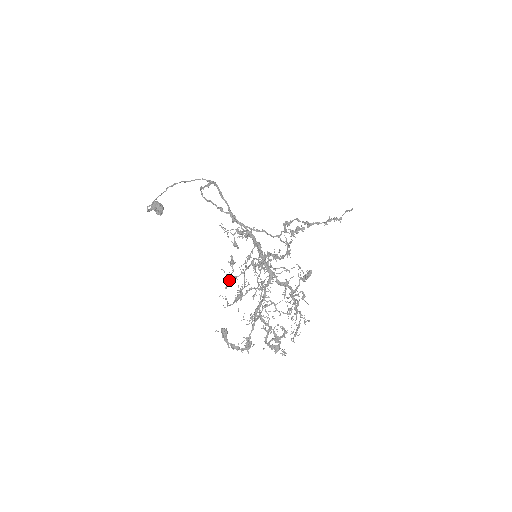
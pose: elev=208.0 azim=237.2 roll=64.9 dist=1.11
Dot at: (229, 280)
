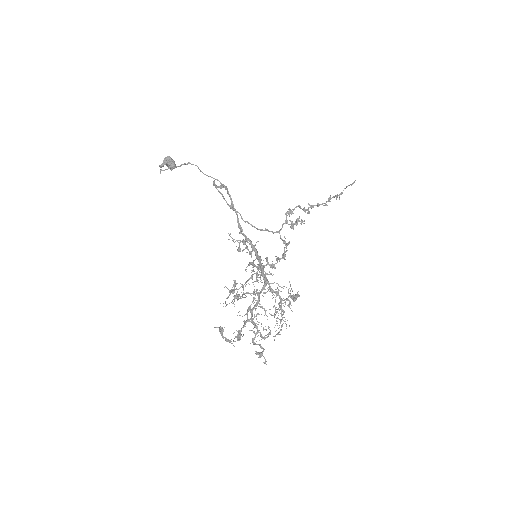
Dot at: (230, 294)
